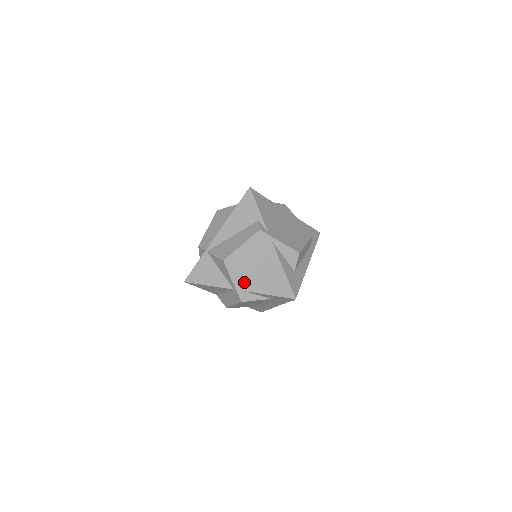
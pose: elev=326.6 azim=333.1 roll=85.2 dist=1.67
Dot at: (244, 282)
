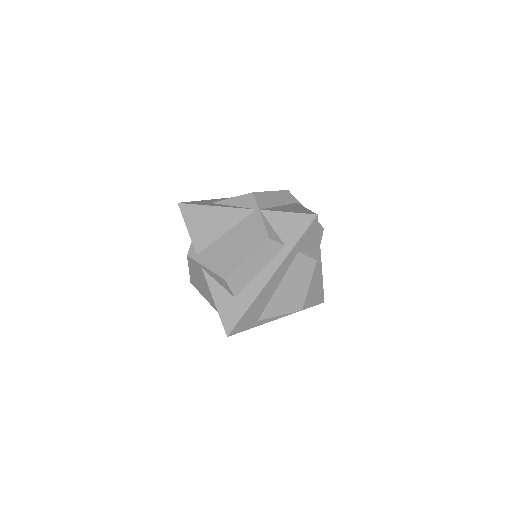
Dot at: (214, 303)
